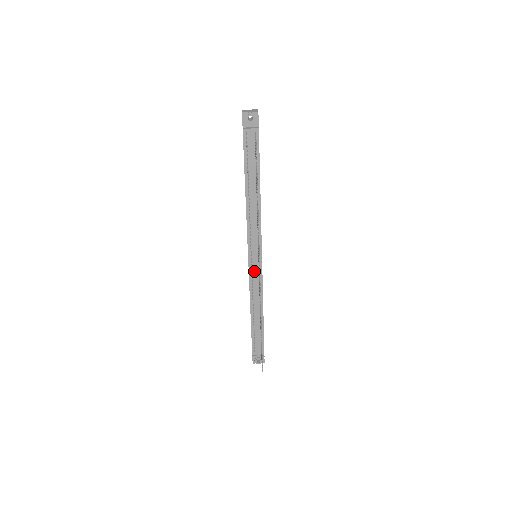
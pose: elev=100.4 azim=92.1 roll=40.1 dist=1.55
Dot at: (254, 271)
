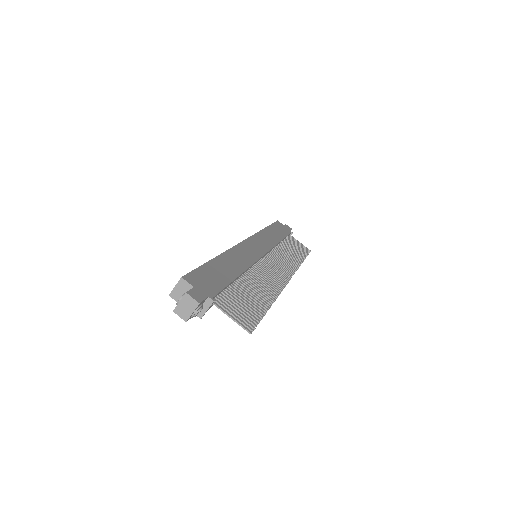
Dot at: occluded
